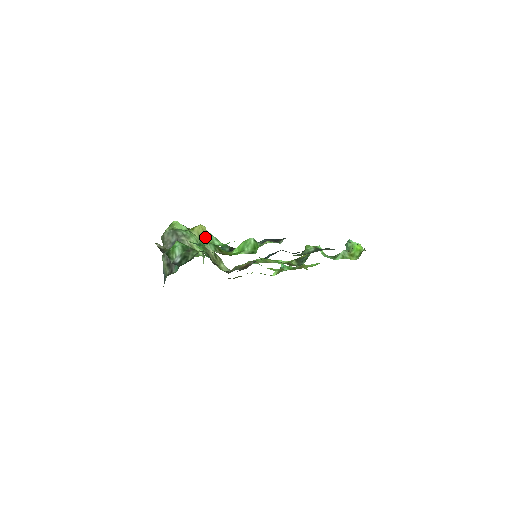
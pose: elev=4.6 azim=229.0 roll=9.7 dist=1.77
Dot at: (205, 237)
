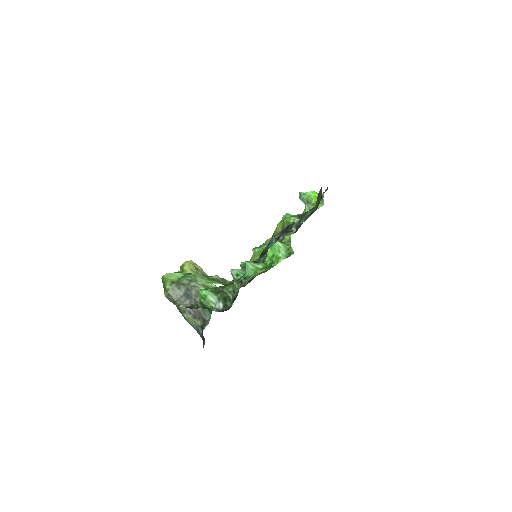
Dot at: (199, 270)
